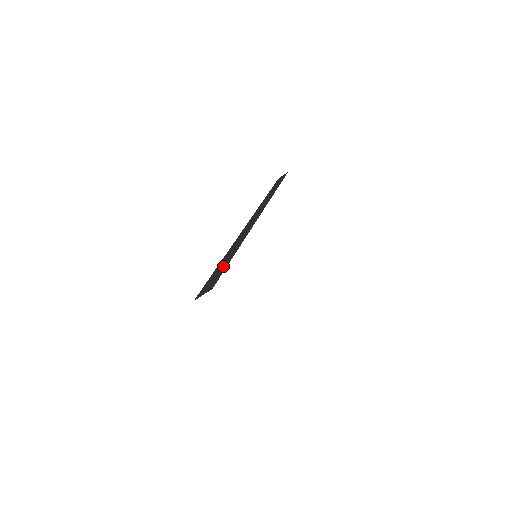
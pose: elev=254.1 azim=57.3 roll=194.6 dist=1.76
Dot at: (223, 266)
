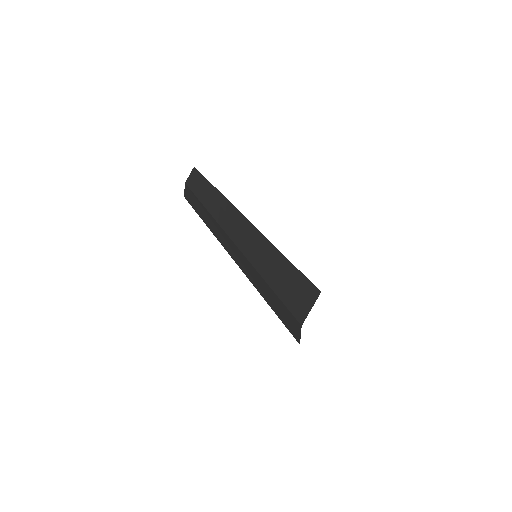
Dot at: (285, 273)
